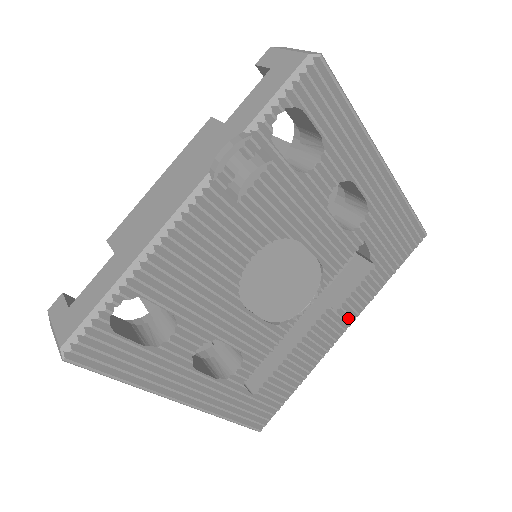
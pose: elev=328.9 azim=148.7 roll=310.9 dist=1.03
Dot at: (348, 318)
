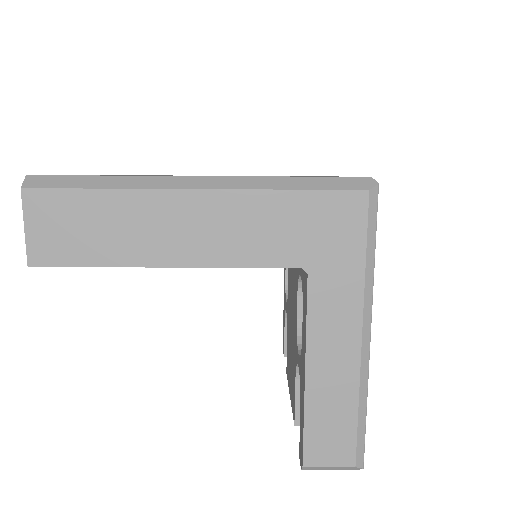
Dot at: occluded
